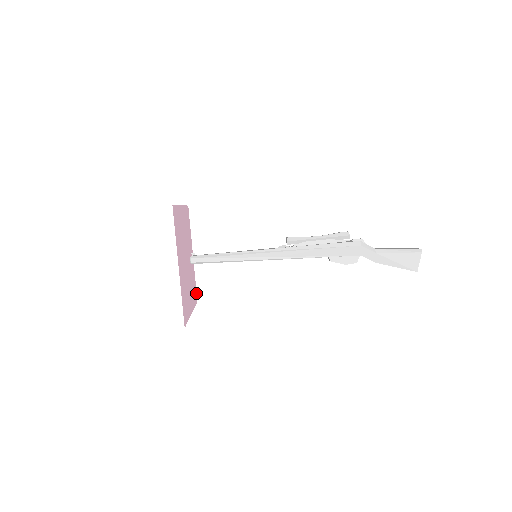
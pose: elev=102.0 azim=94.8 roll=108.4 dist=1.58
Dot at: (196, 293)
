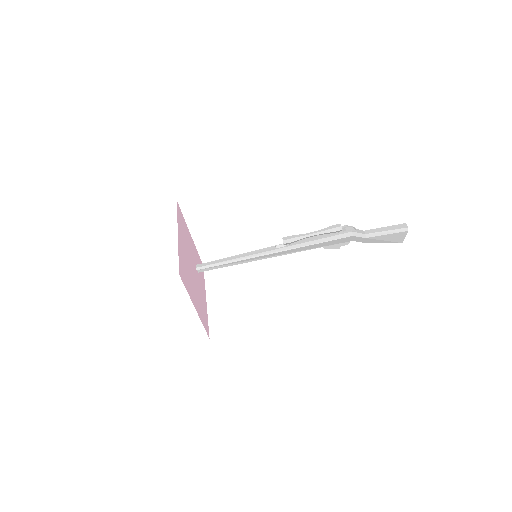
Dot at: (201, 262)
